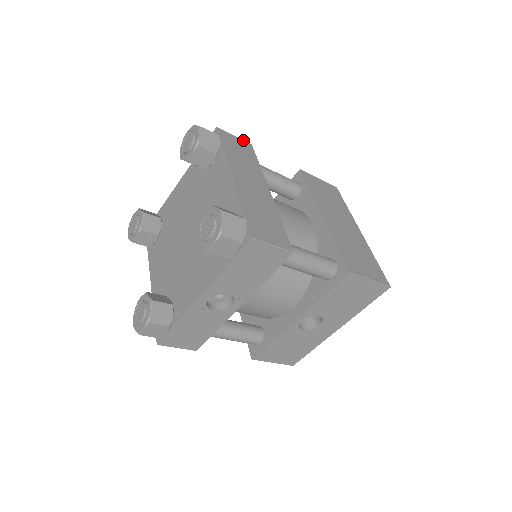
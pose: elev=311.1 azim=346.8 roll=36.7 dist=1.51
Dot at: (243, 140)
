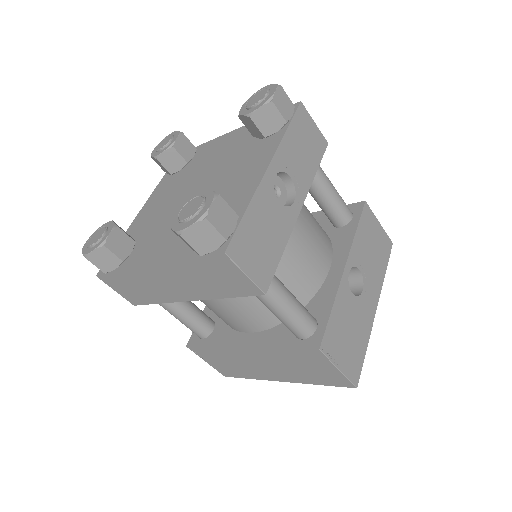
Dot at: occluded
